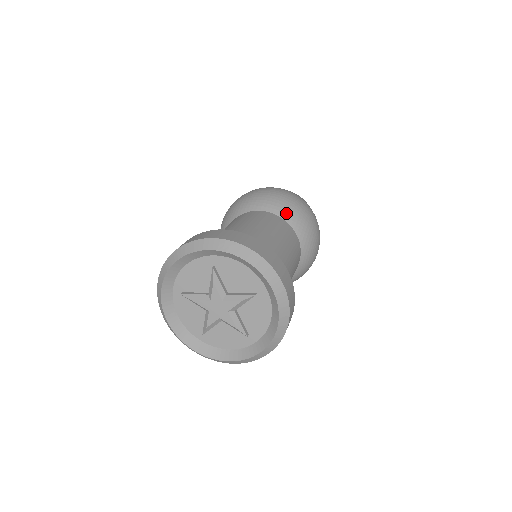
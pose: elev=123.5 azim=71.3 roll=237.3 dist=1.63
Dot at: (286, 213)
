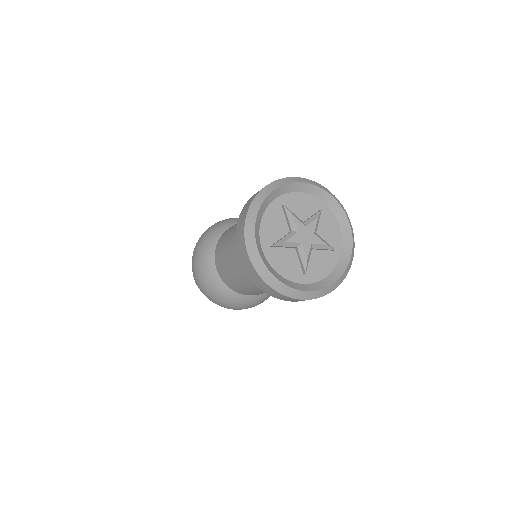
Dot at: occluded
